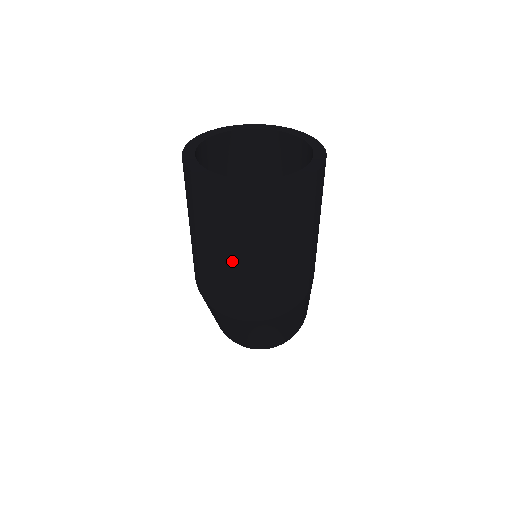
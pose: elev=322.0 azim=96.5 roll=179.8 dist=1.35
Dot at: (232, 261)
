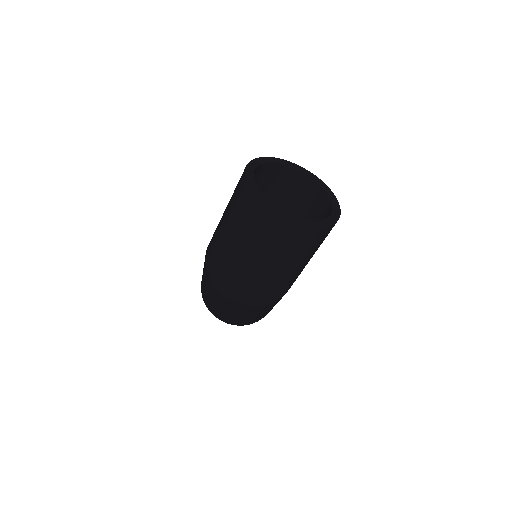
Dot at: (241, 254)
